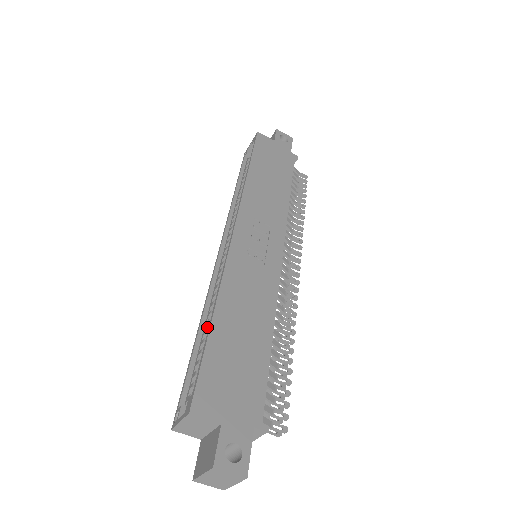
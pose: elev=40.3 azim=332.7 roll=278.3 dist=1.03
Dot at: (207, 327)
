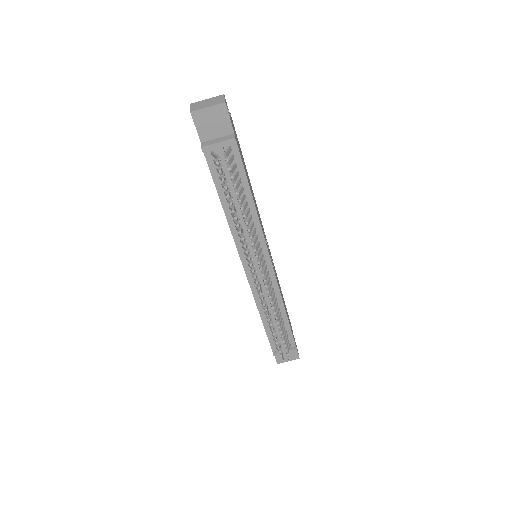
Dot at: occluded
